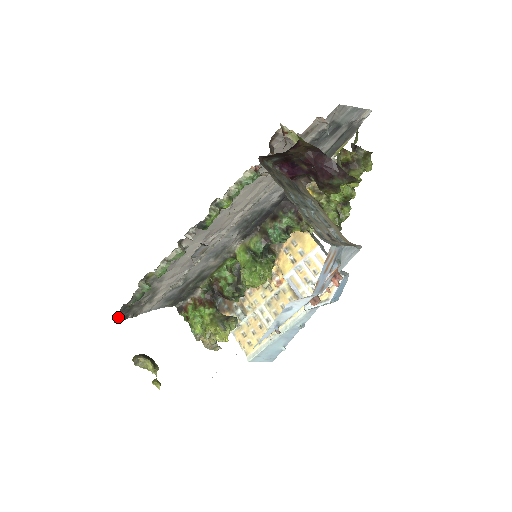
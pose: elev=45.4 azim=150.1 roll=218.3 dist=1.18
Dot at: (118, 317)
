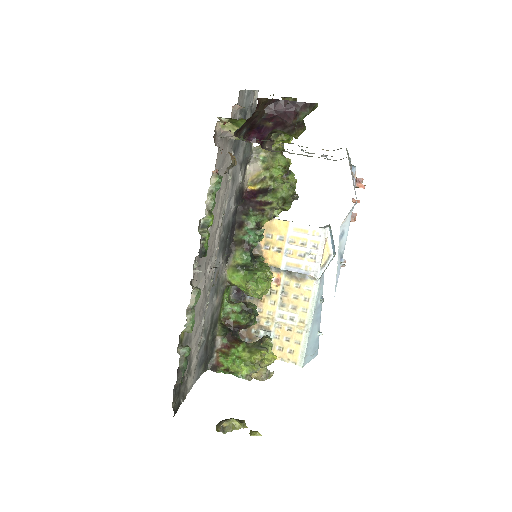
Dot at: (173, 407)
